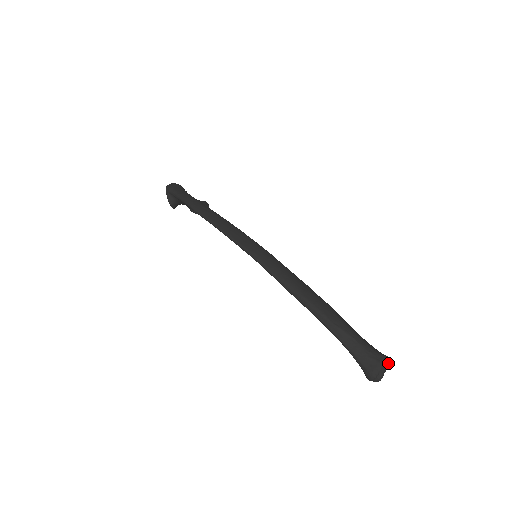
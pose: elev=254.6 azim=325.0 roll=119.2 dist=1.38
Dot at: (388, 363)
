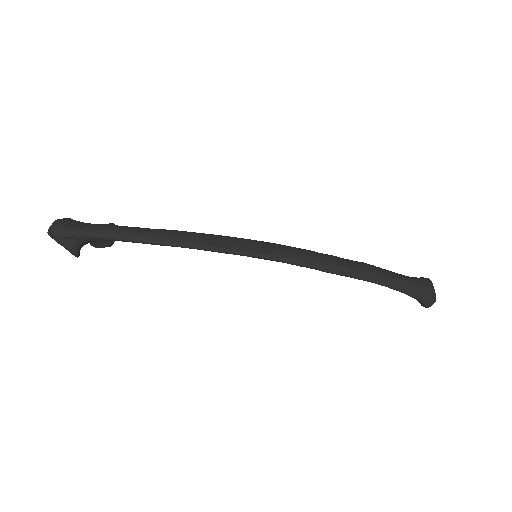
Dot at: occluded
